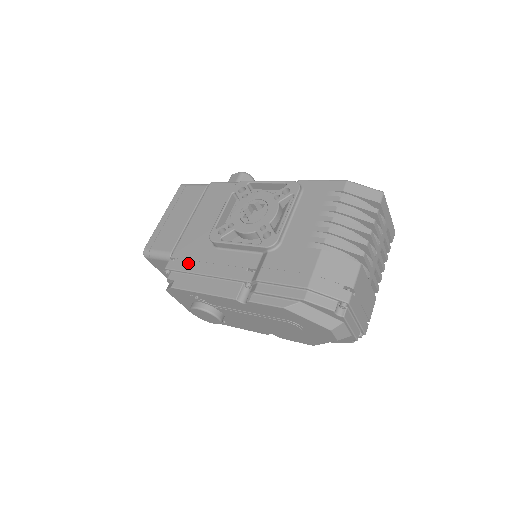
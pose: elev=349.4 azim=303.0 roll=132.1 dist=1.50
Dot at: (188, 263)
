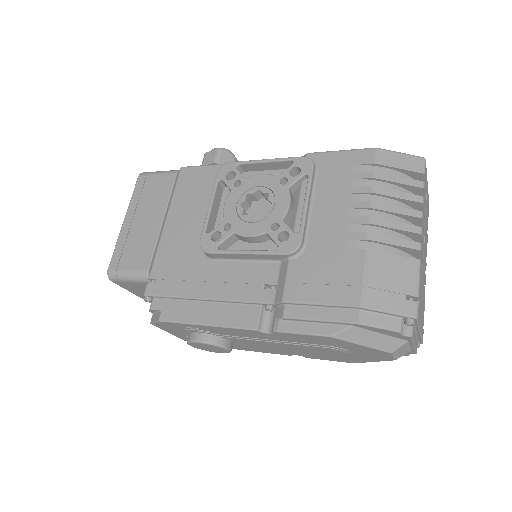
Dot at: (176, 285)
